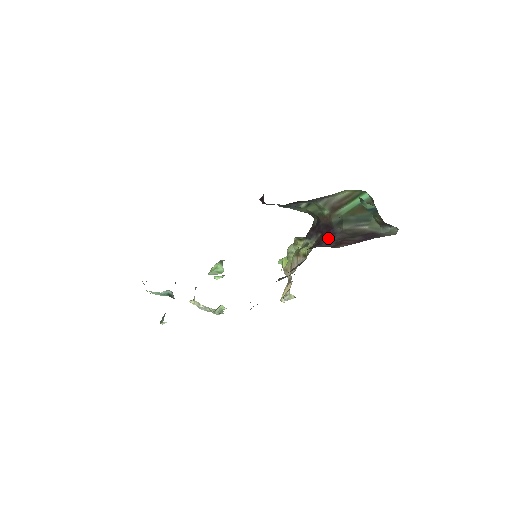
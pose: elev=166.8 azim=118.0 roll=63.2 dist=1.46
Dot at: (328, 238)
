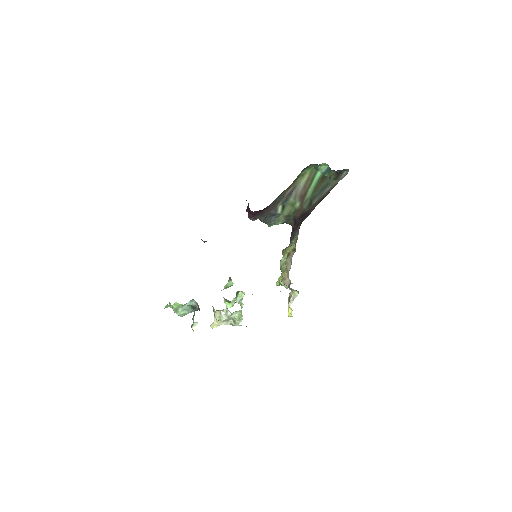
Dot at: (306, 217)
